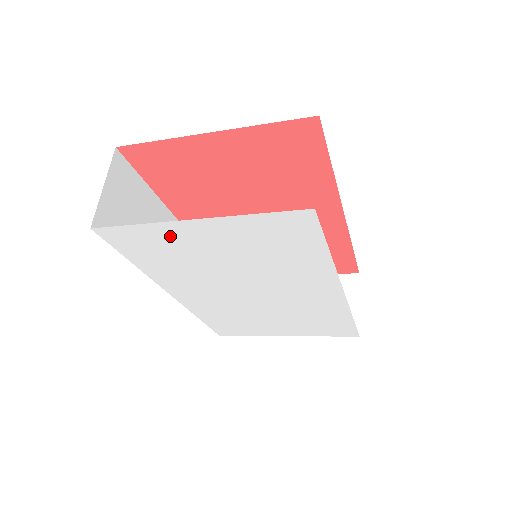
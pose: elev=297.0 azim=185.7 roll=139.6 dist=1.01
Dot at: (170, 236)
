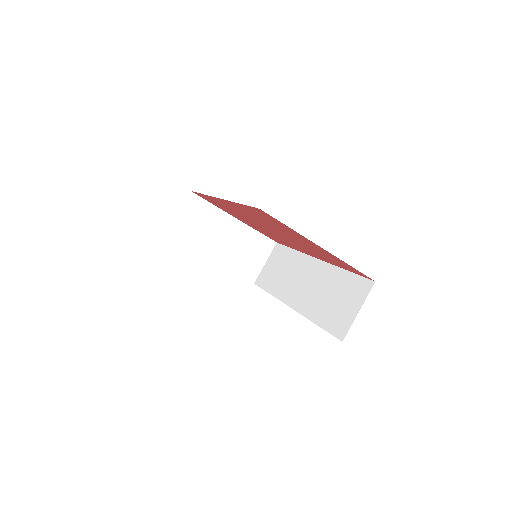
Dot at: occluded
